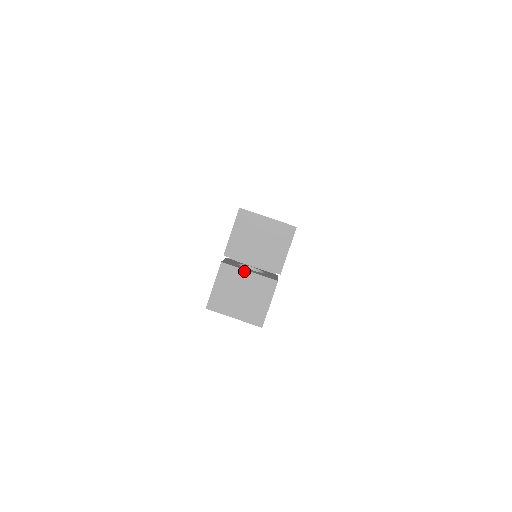
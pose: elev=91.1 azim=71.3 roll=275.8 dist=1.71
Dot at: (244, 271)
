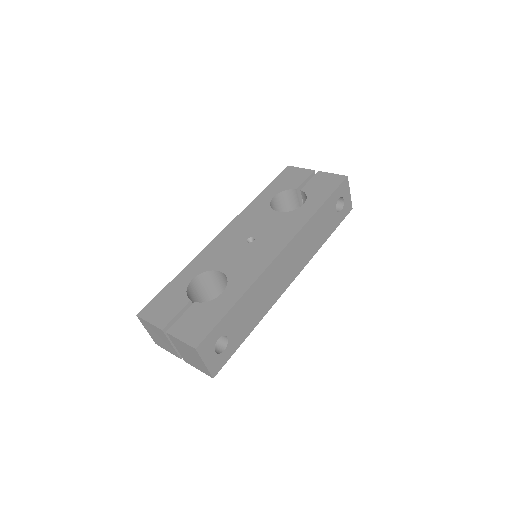
Dot at: (169, 342)
